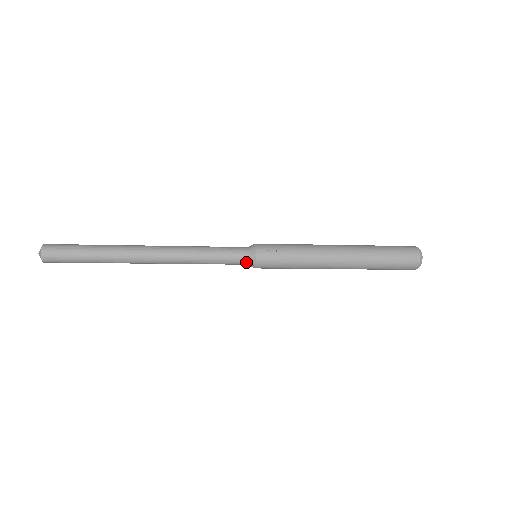
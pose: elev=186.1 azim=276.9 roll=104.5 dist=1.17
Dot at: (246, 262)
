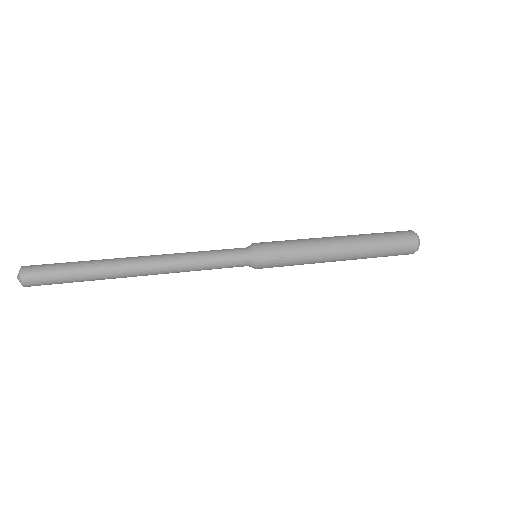
Dot at: occluded
